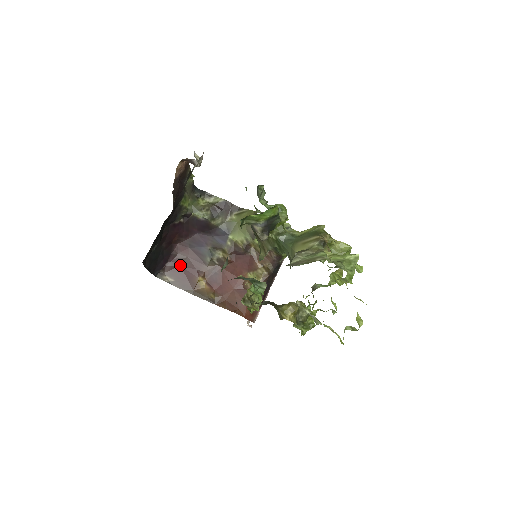
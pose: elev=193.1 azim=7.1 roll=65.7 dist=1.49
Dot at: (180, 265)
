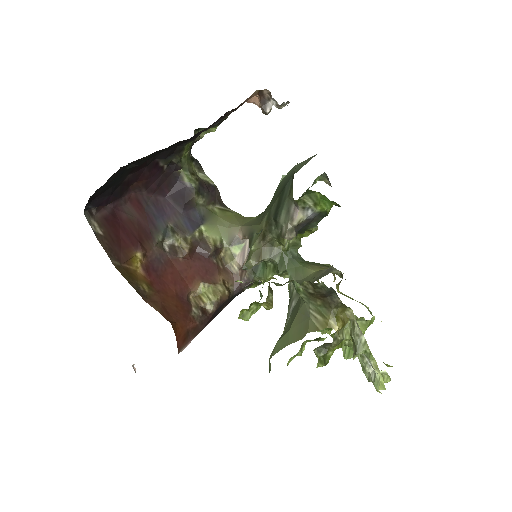
Dot at: (120, 221)
